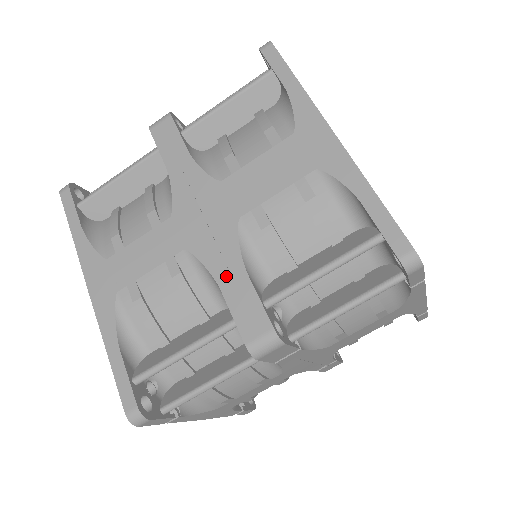
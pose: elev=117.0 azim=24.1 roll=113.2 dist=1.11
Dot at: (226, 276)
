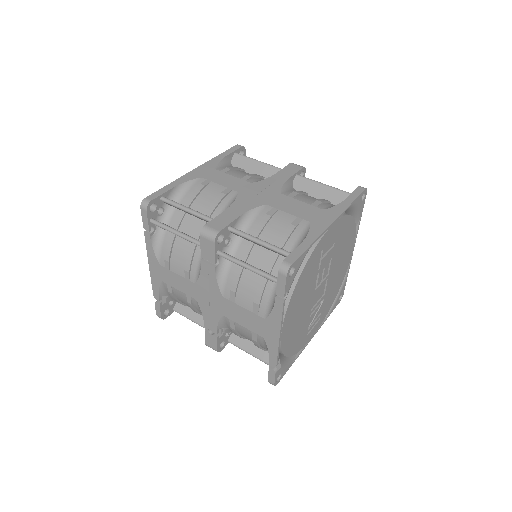
Dot at: (234, 209)
